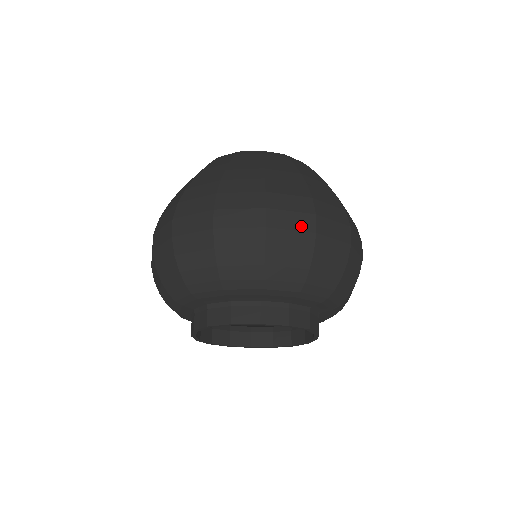
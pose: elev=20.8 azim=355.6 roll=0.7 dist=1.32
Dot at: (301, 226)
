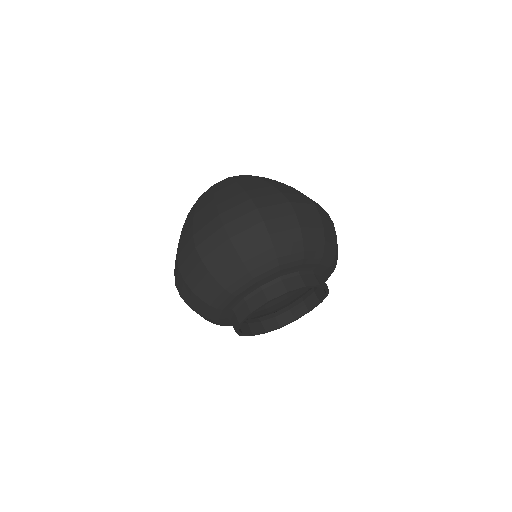
Dot at: (219, 241)
